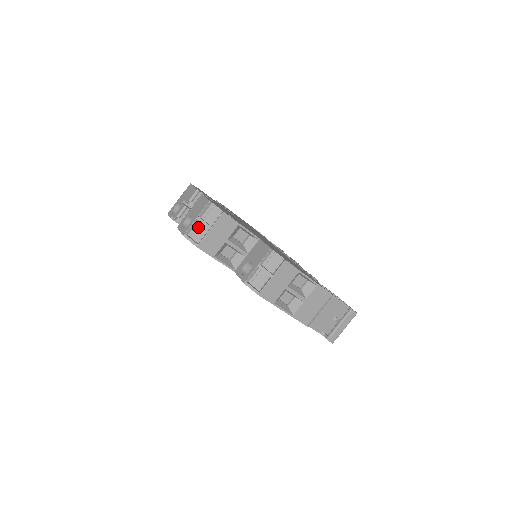
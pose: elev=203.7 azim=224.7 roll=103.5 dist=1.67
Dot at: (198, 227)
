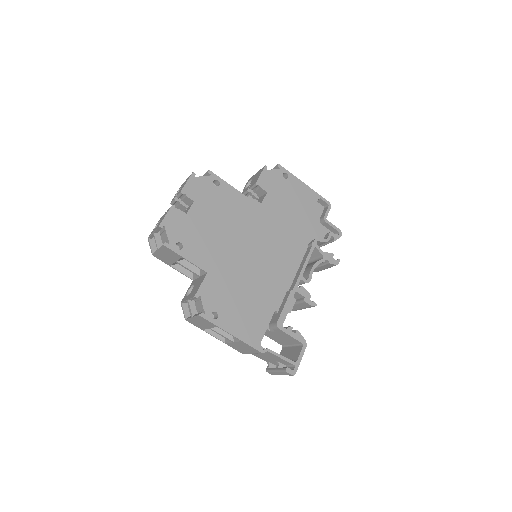
Dot at: occluded
